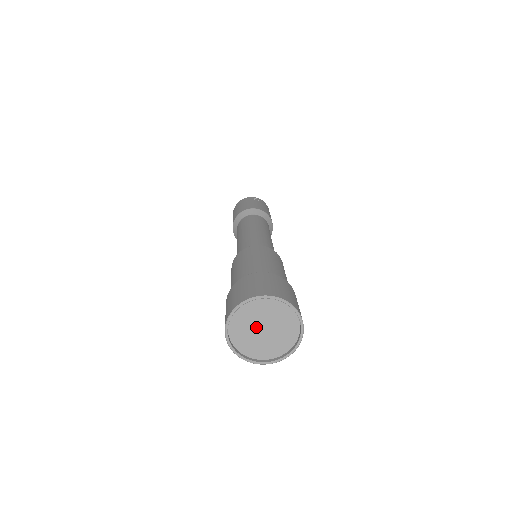
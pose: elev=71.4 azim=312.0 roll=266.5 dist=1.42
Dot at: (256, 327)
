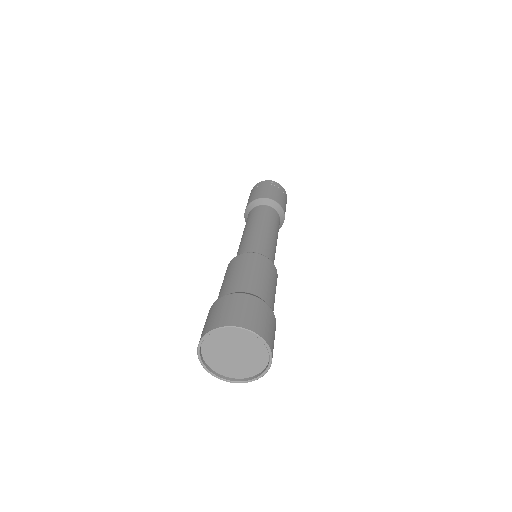
Dot at: (227, 351)
